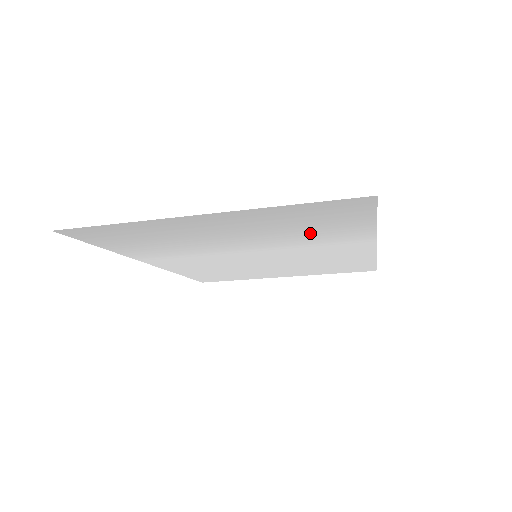
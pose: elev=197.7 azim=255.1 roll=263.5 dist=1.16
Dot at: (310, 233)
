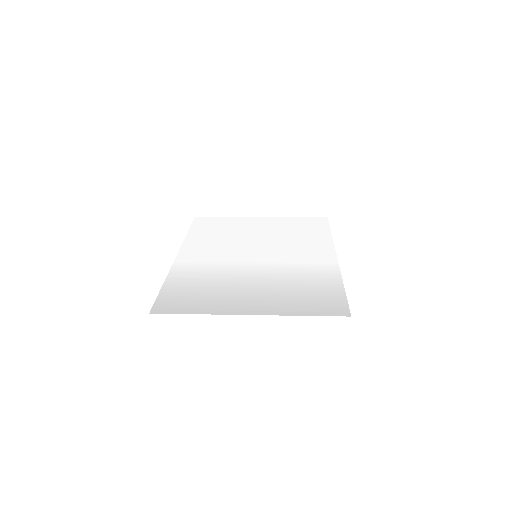
Dot at: (302, 281)
